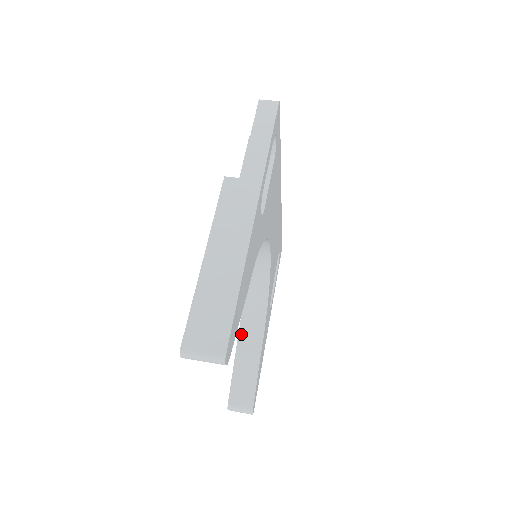
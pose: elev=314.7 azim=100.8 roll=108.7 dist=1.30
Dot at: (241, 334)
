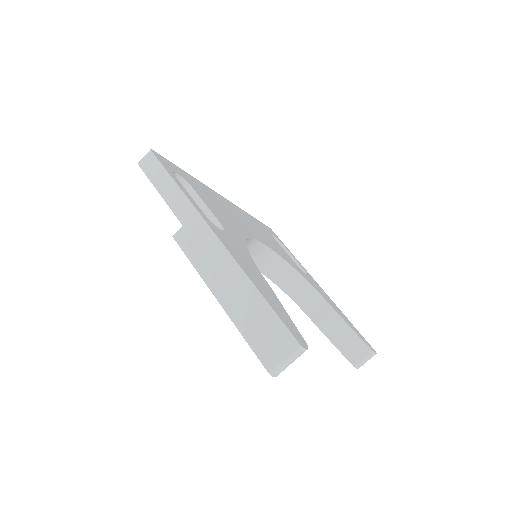
Dot at: (308, 313)
